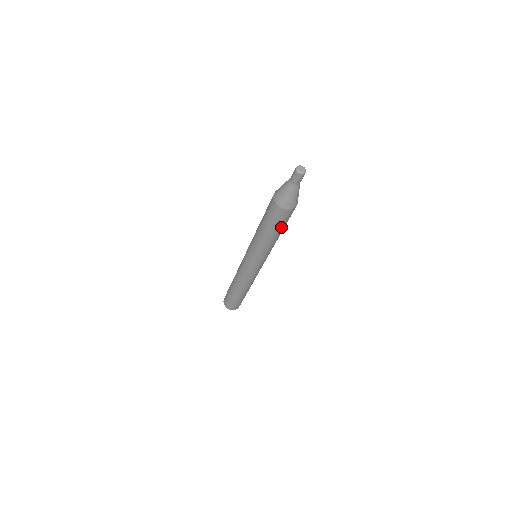
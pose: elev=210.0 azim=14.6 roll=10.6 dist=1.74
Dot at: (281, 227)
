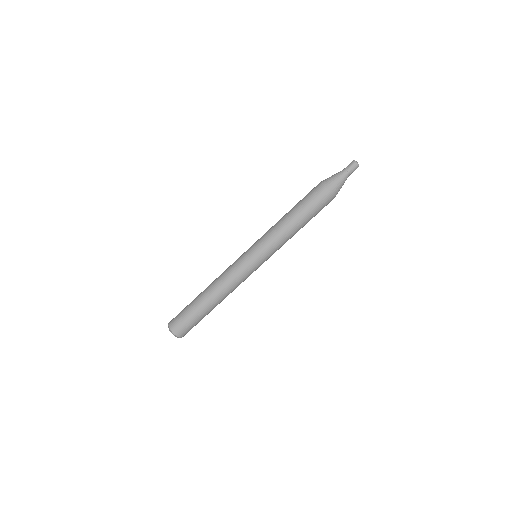
Dot at: (312, 215)
